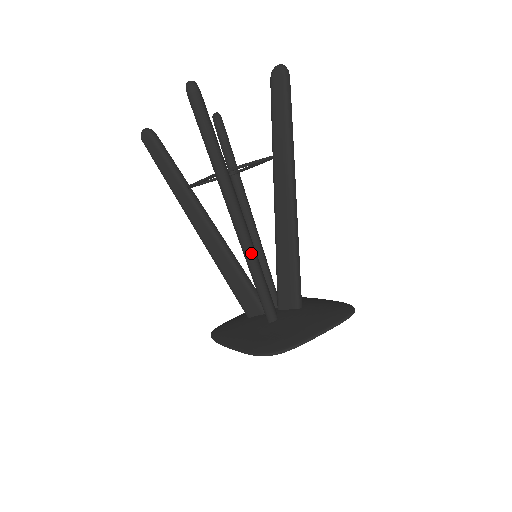
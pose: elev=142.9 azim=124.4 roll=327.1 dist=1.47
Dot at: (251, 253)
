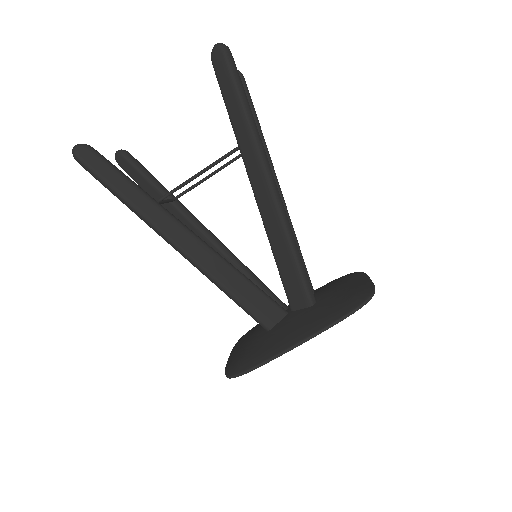
Dot at: (289, 224)
